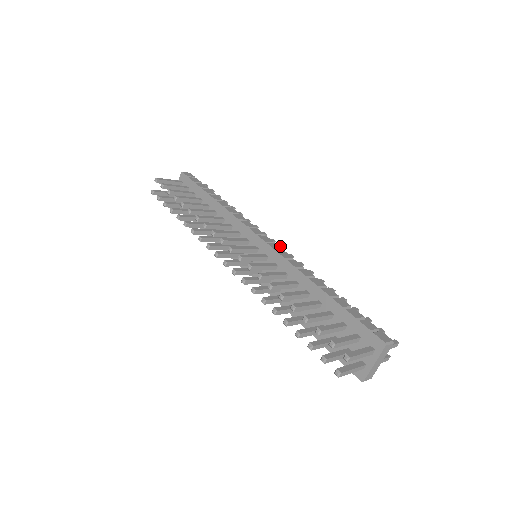
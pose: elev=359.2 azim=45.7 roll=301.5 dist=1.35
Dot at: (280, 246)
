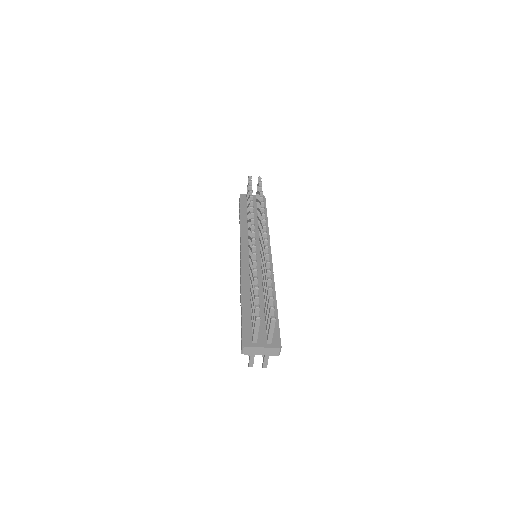
Dot at: occluded
